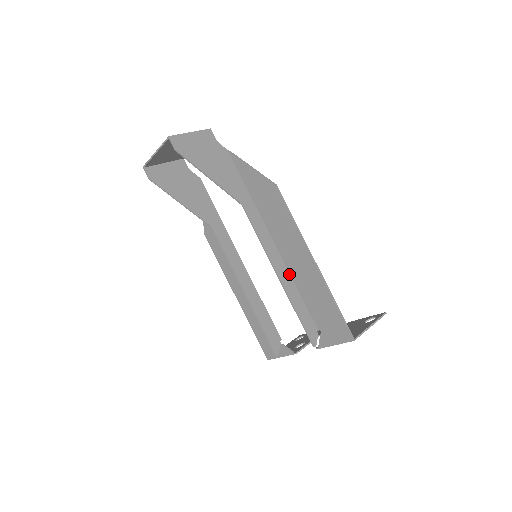
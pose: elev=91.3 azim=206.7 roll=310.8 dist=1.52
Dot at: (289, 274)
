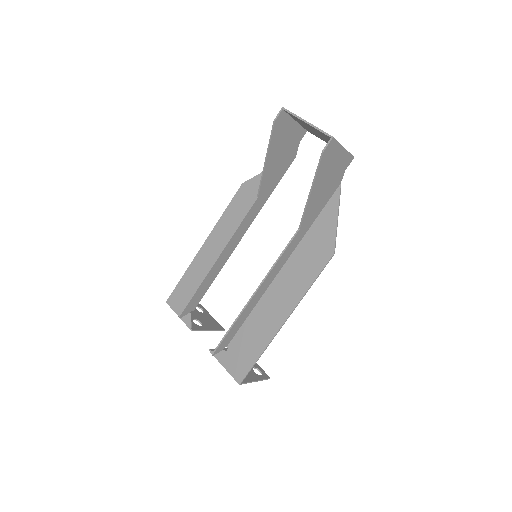
Dot at: (260, 299)
